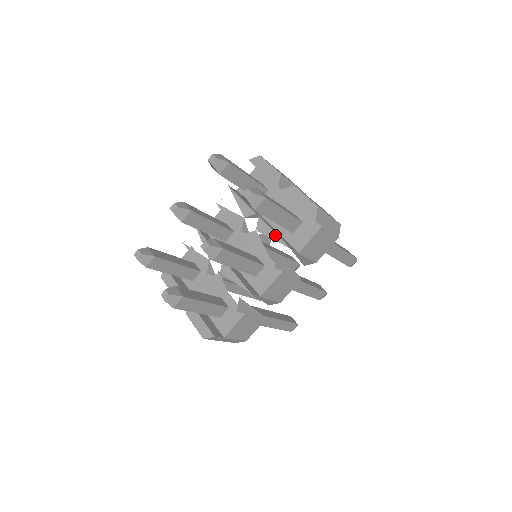
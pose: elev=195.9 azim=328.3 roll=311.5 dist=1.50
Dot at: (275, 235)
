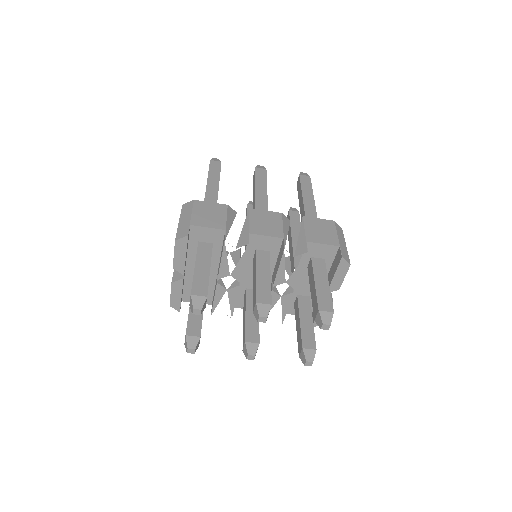
Dot at: (286, 311)
